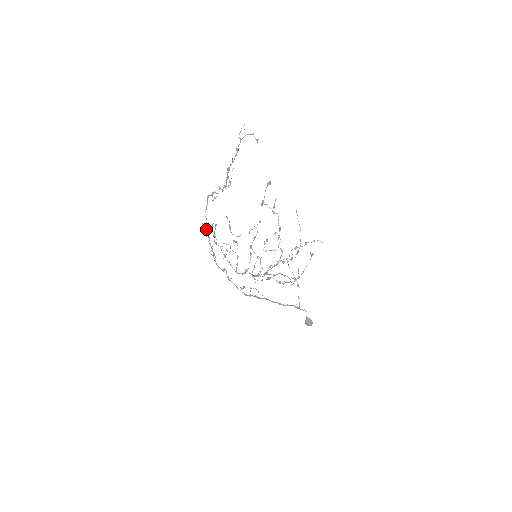
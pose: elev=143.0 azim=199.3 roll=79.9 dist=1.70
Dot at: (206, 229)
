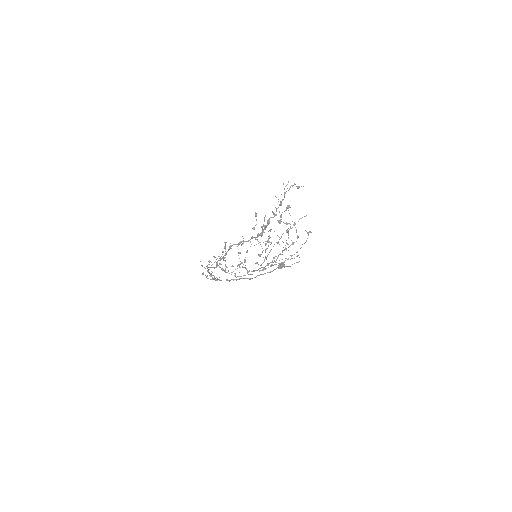
Dot at: occluded
